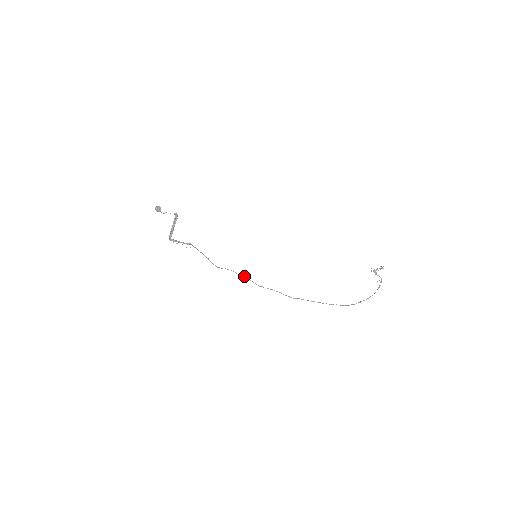
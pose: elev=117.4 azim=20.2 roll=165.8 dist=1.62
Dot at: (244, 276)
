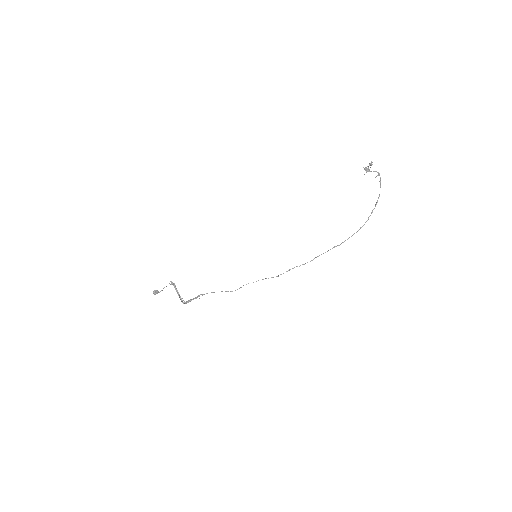
Dot at: occluded
